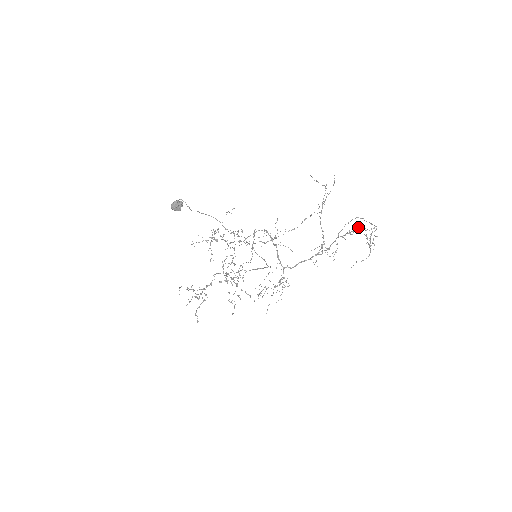
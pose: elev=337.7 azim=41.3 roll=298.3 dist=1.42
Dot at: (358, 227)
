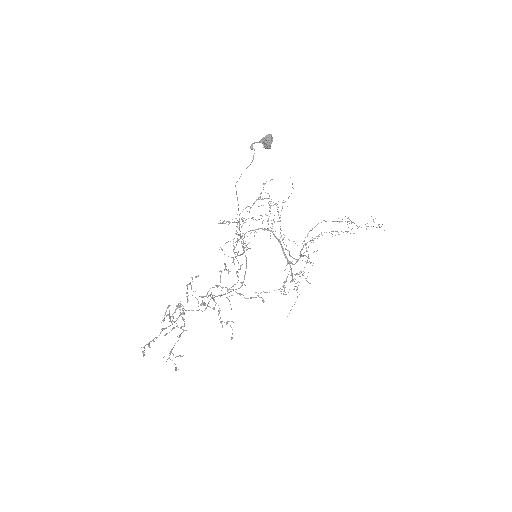
Dot at: occluded
